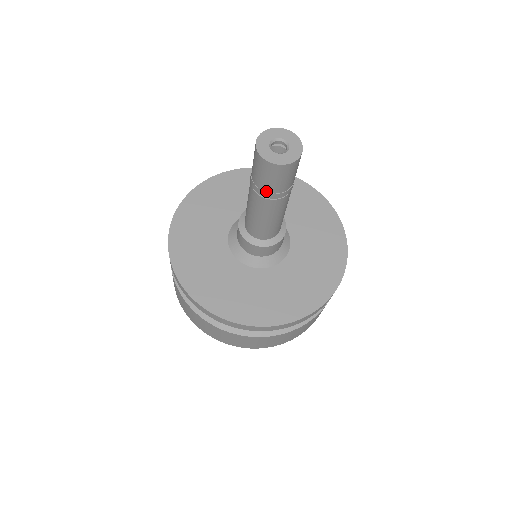
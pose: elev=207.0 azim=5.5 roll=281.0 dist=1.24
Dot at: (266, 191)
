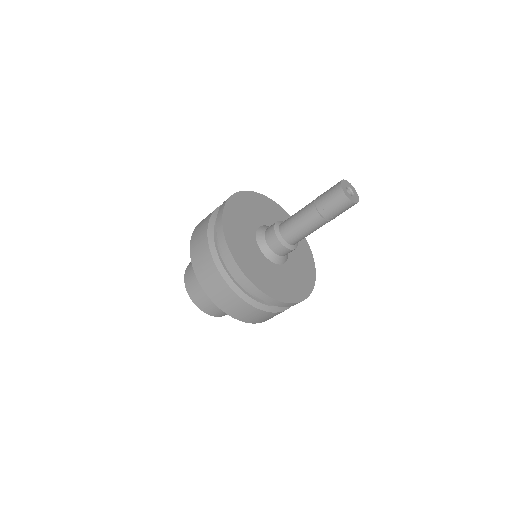
Dot at: (322, 206)
